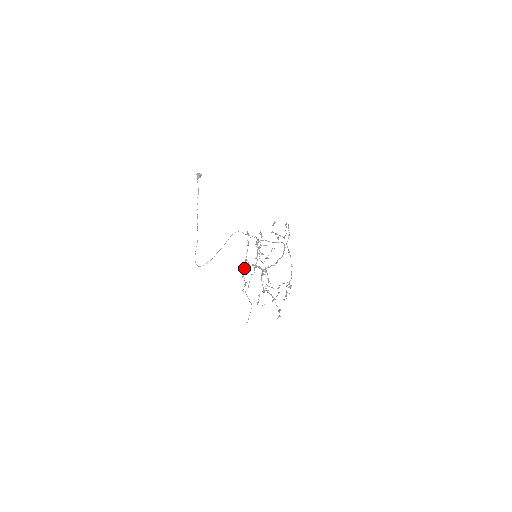
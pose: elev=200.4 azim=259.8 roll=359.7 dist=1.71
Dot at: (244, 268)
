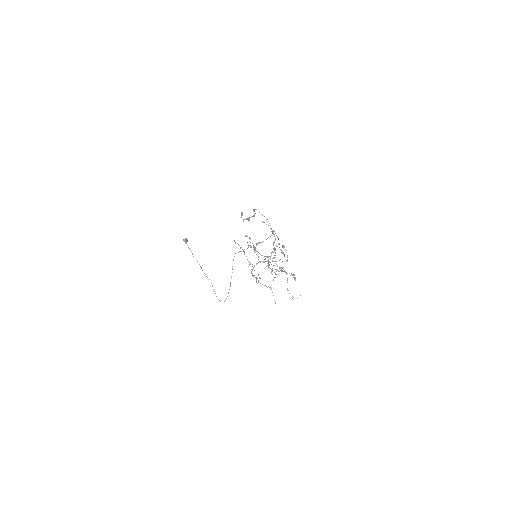
Dot at: occluded
